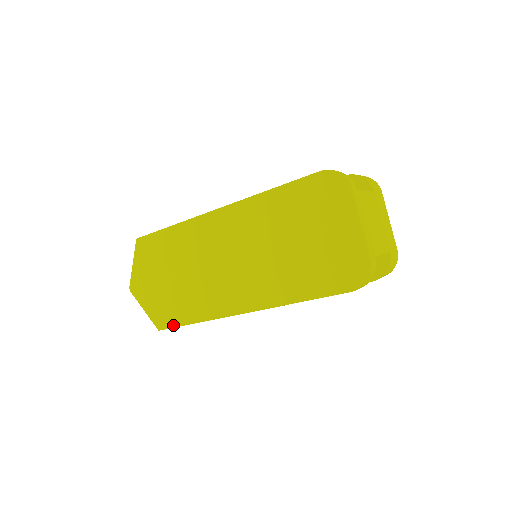
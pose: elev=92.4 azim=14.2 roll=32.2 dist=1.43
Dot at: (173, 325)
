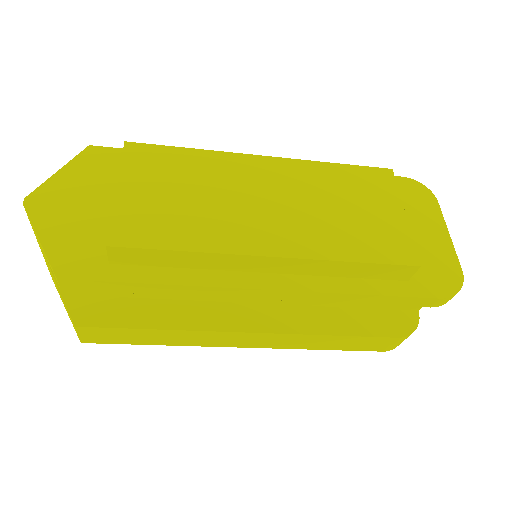
Dot at: (102, 276)
